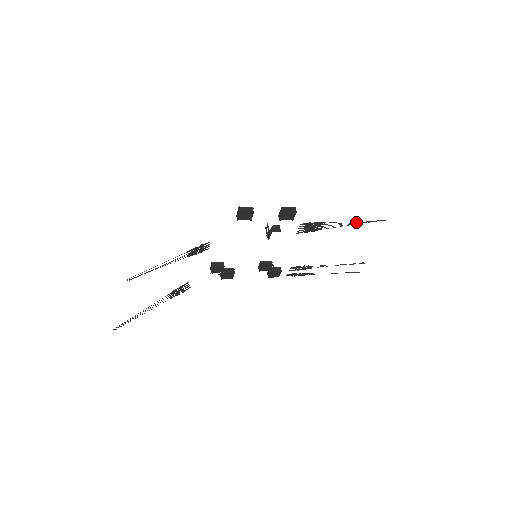
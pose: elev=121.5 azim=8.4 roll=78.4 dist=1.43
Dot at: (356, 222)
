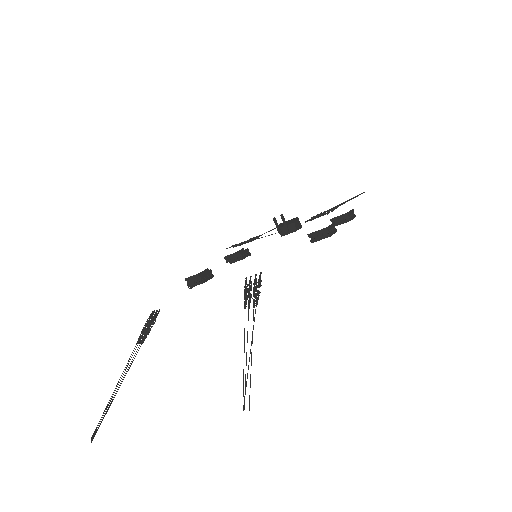
Dot at: (351, 199)
